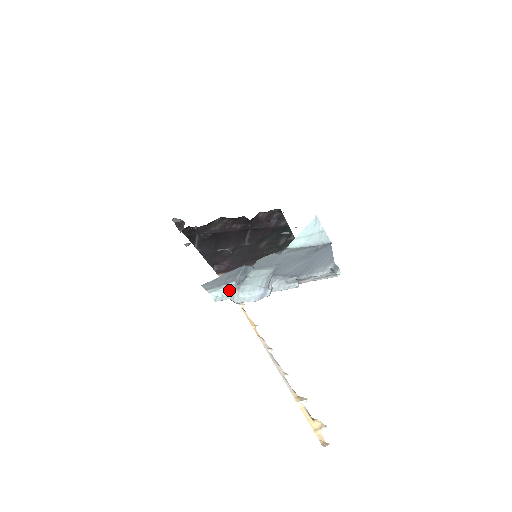
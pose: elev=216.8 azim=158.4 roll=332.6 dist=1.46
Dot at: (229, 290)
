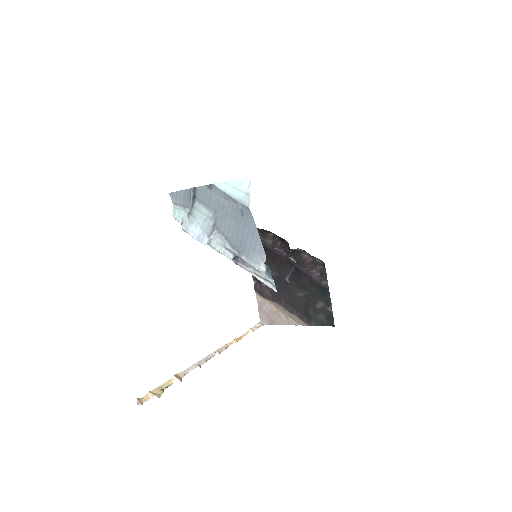
Dot at: (184, 215)
